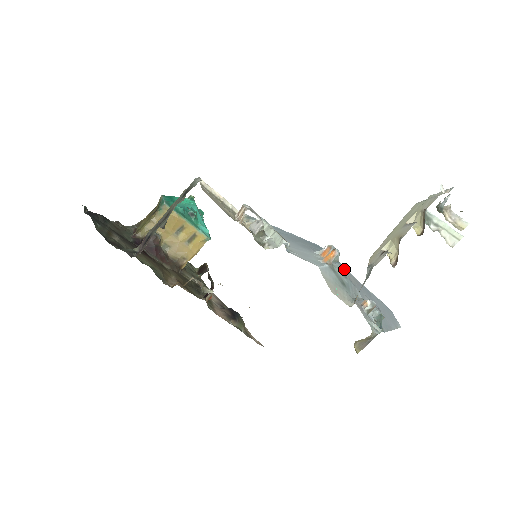
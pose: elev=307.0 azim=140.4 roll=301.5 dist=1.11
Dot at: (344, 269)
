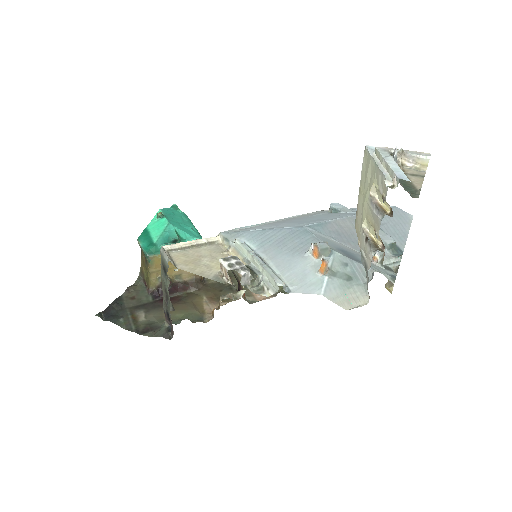
Dot at: (336, 222)
